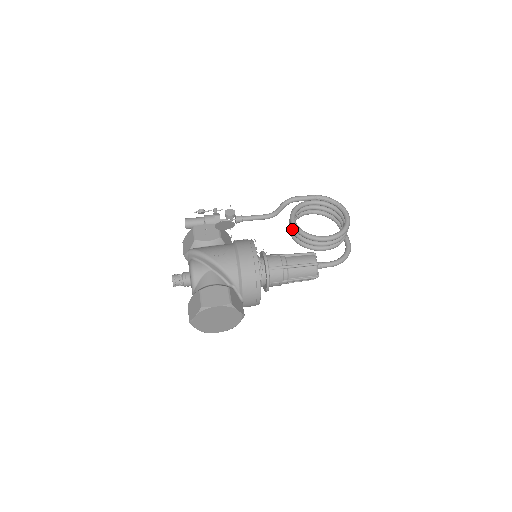
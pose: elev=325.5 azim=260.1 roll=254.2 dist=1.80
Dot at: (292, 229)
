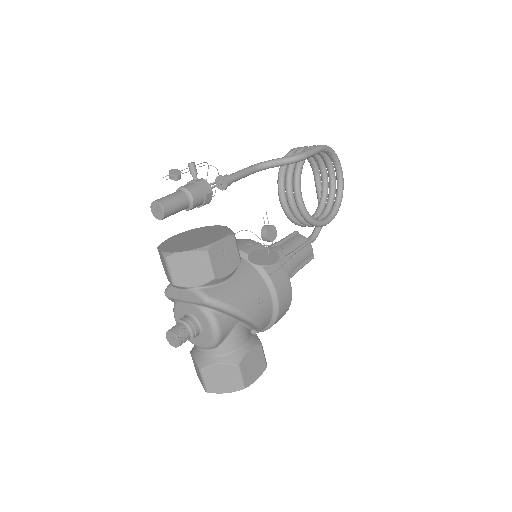
Dot at: (293, 206)
